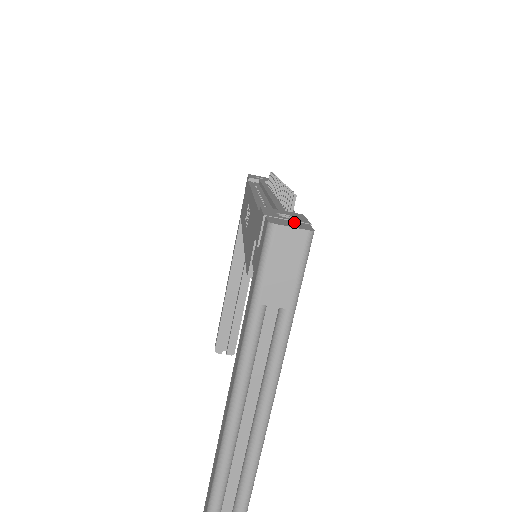
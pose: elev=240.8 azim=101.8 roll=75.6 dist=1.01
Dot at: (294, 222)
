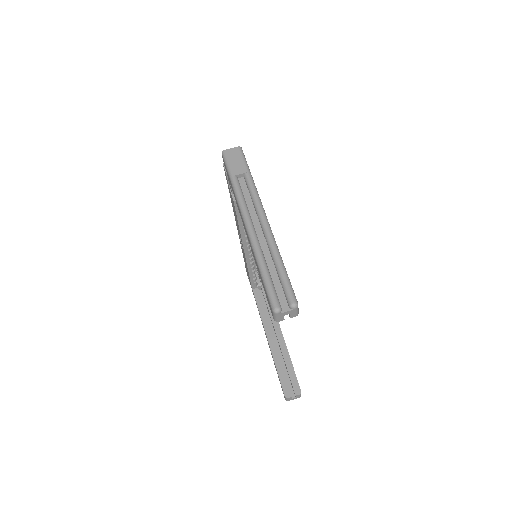
Dot at: occluded
